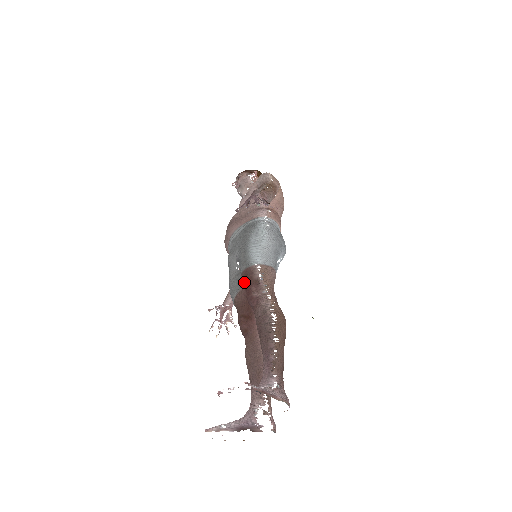
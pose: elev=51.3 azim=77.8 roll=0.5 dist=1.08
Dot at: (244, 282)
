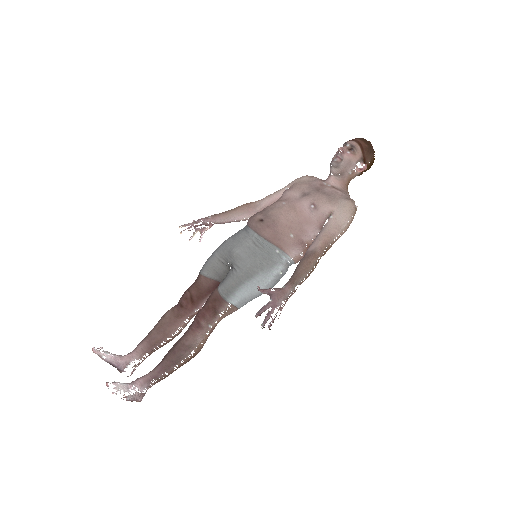
Dot at: (211, 300)
